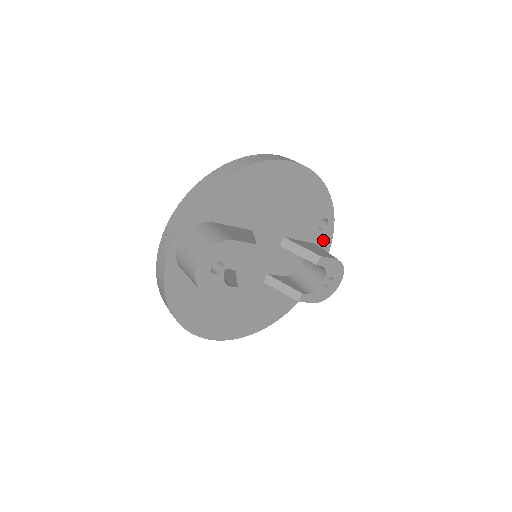
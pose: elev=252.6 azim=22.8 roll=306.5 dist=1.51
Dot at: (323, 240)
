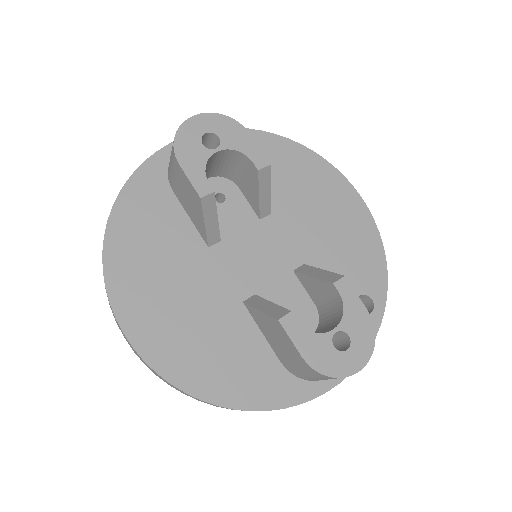
Dot at: occluded
